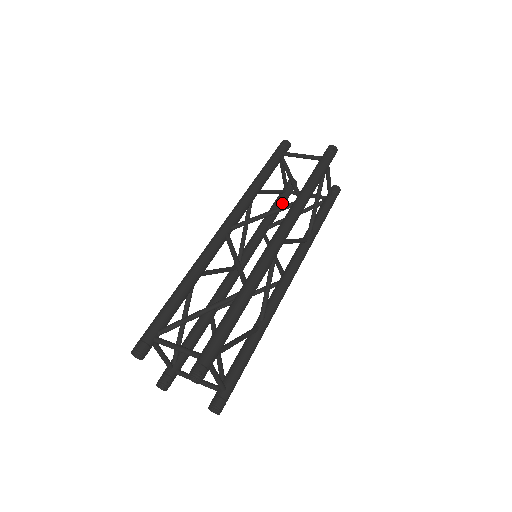
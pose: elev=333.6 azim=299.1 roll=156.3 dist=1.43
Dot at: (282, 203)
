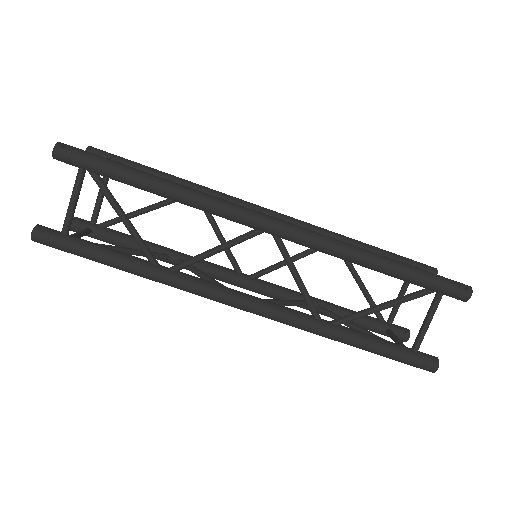
Dot at: (364, 319)
